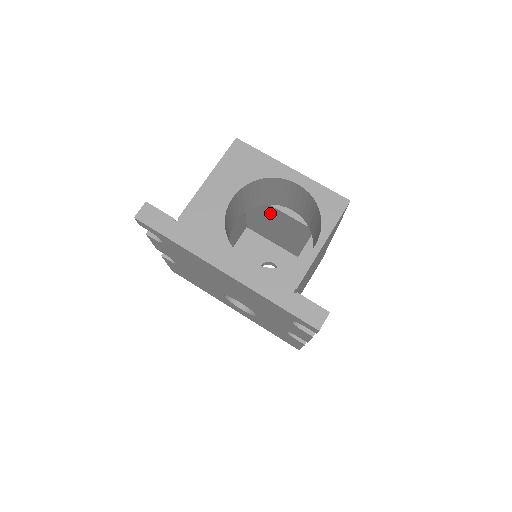
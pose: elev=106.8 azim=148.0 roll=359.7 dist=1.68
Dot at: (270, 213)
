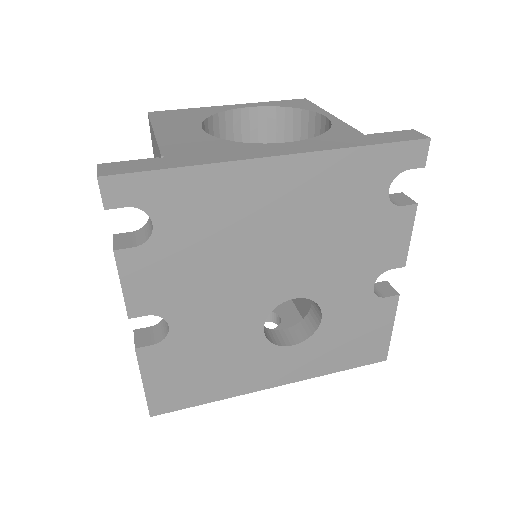
Dot at: occluded
